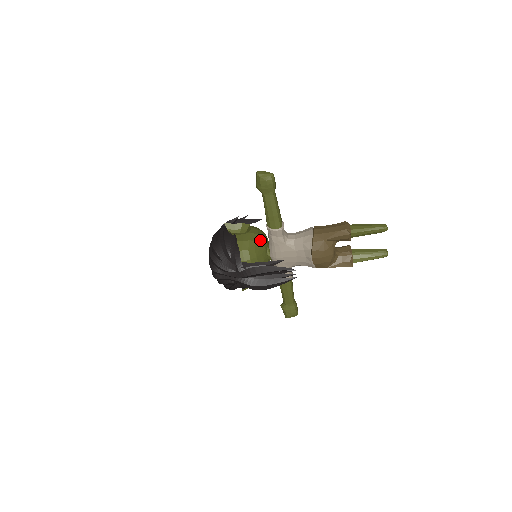
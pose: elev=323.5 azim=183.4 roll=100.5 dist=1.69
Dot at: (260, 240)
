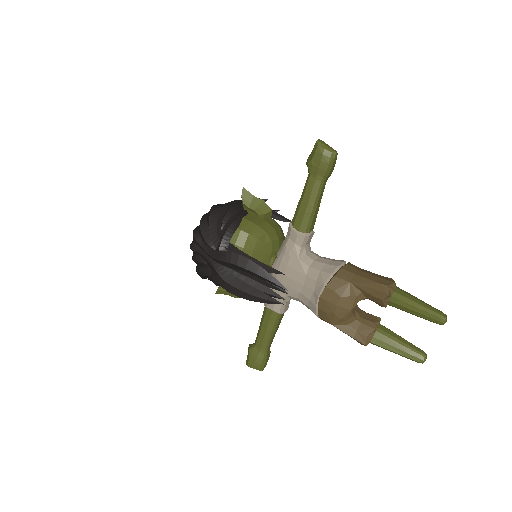
Dot at: (272, 236)
